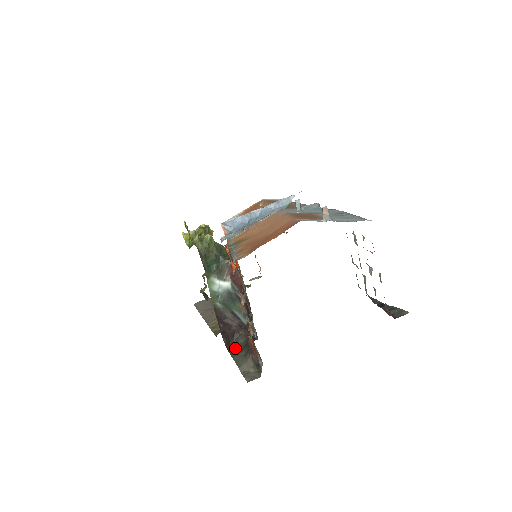
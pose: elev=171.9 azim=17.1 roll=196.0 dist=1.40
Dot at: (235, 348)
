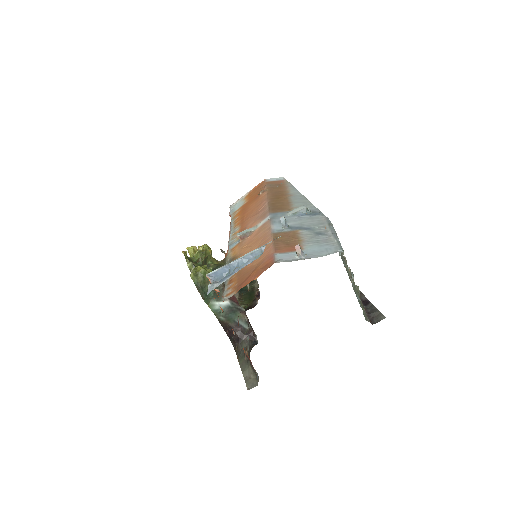
Dot at: (240, 352)
